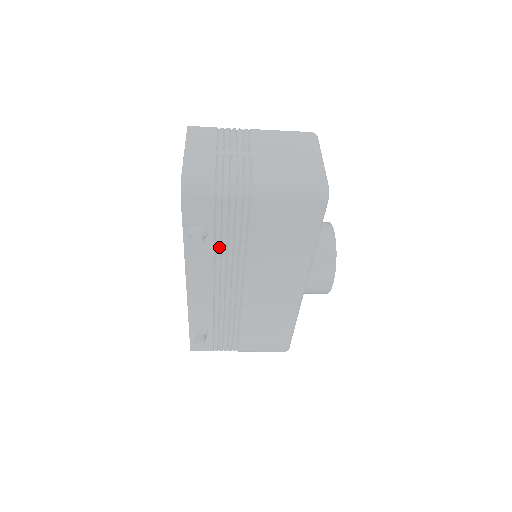
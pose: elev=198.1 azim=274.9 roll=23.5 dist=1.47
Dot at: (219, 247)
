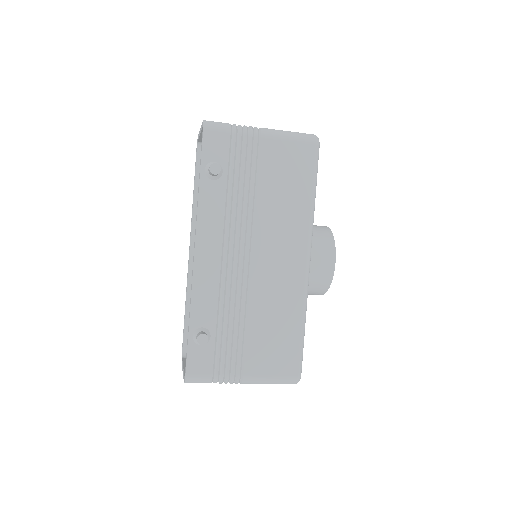
Dot at: (231, 191)
